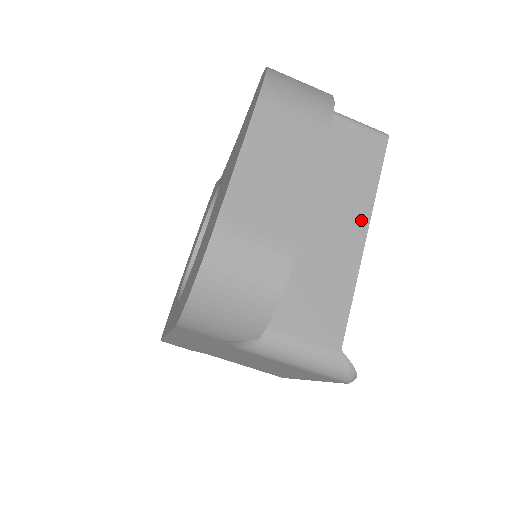
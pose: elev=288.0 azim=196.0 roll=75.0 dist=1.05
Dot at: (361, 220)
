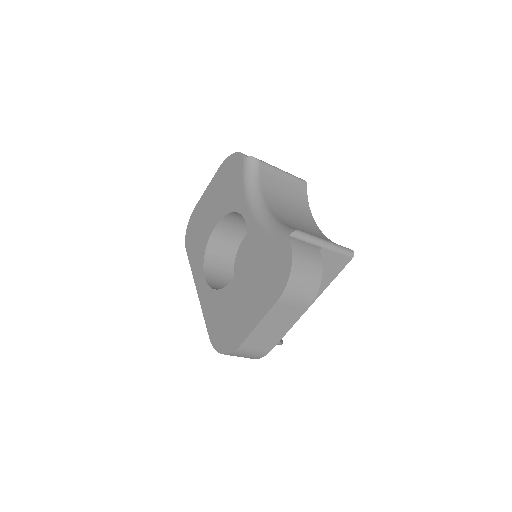
Dot at: occluded
